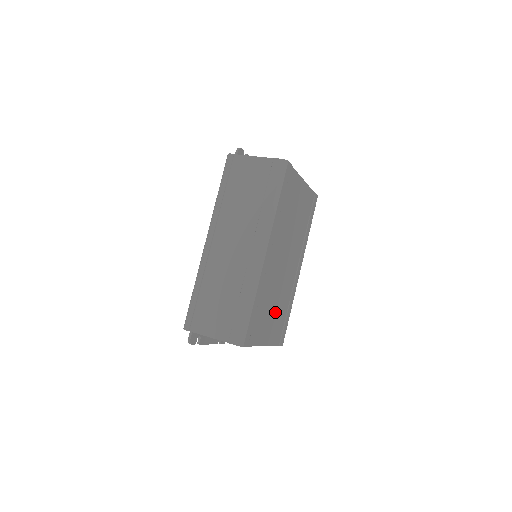
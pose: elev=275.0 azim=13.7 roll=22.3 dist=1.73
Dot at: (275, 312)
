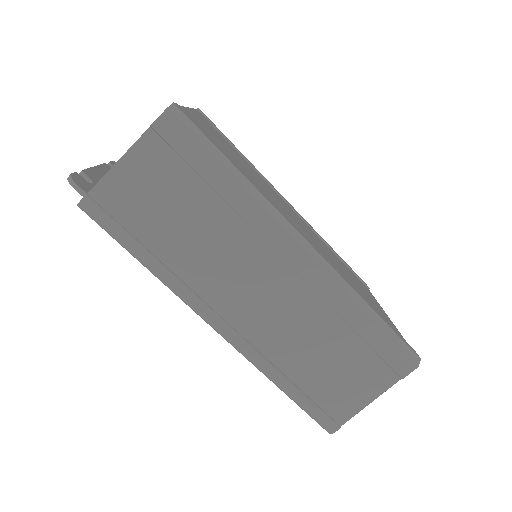
Dot at: occluded
